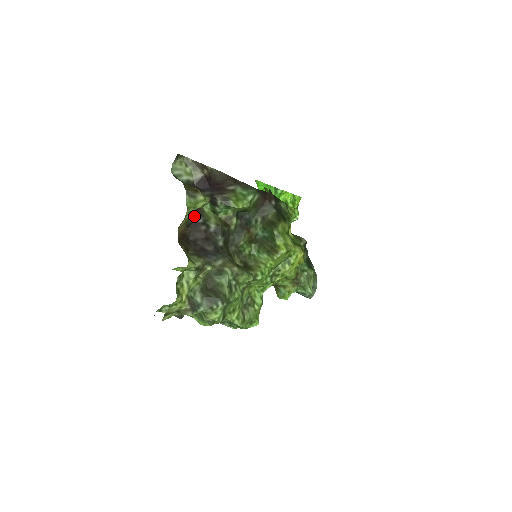
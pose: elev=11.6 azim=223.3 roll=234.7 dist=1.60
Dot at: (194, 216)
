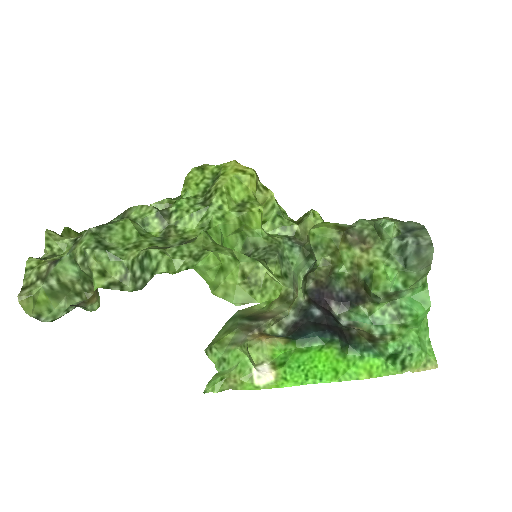
Dot at: occluded
